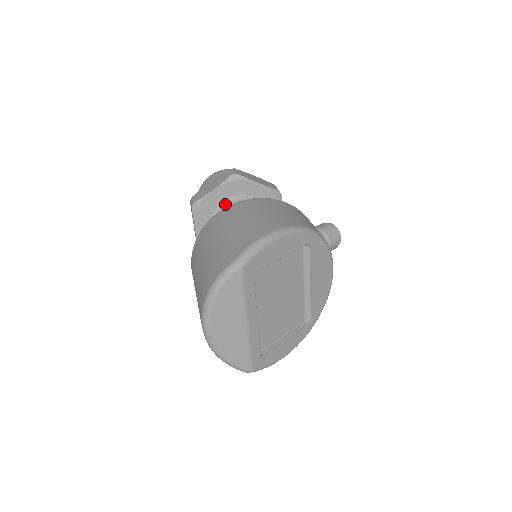
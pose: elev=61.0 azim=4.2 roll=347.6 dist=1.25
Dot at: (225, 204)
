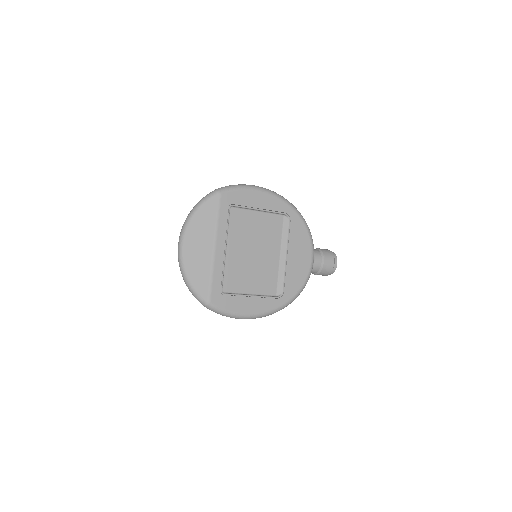
Dot at: occluded
